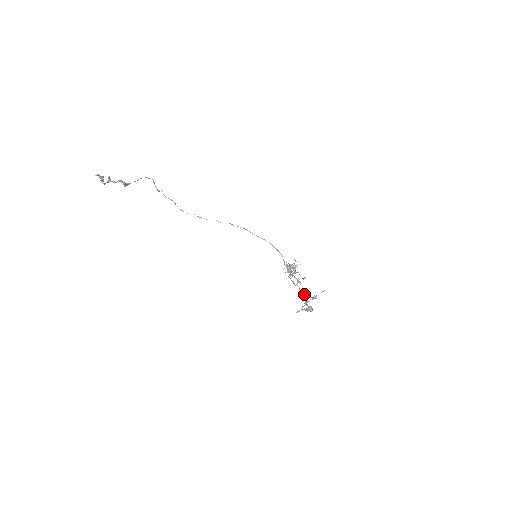
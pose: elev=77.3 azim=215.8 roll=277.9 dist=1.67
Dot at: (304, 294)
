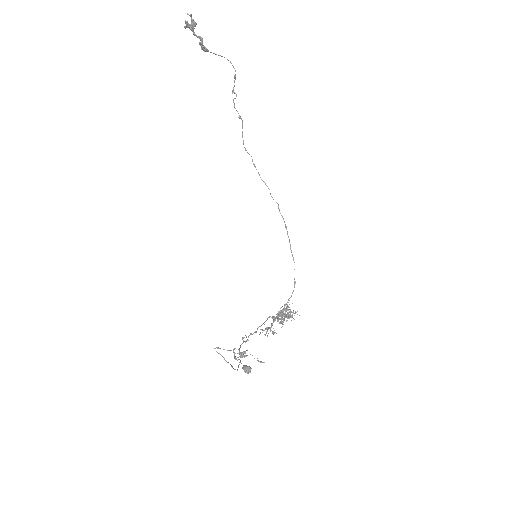
Dot at: occluded
